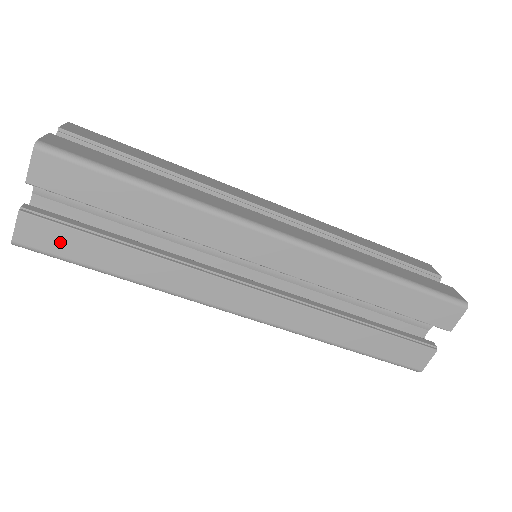
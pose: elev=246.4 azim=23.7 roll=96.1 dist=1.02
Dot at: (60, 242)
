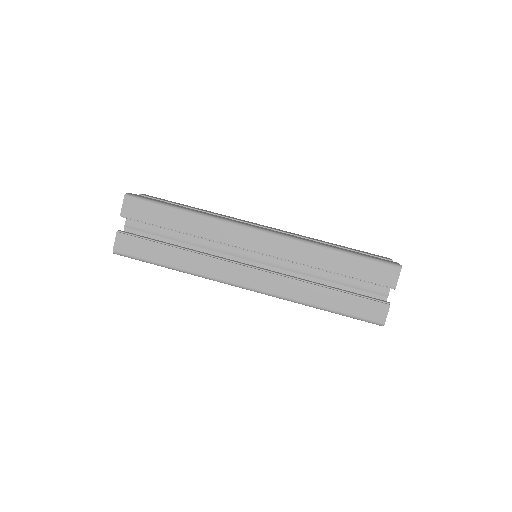
Dot at: (137, 248)
